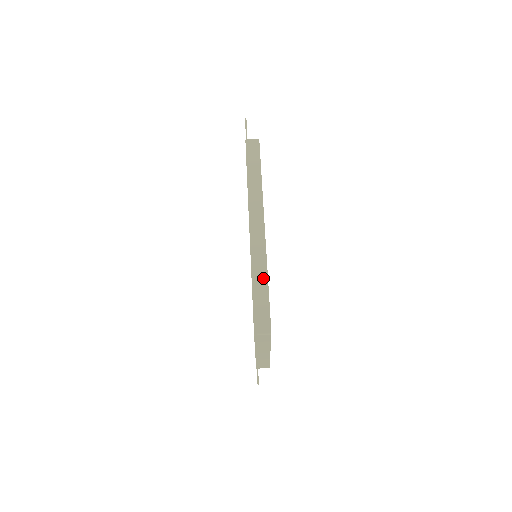
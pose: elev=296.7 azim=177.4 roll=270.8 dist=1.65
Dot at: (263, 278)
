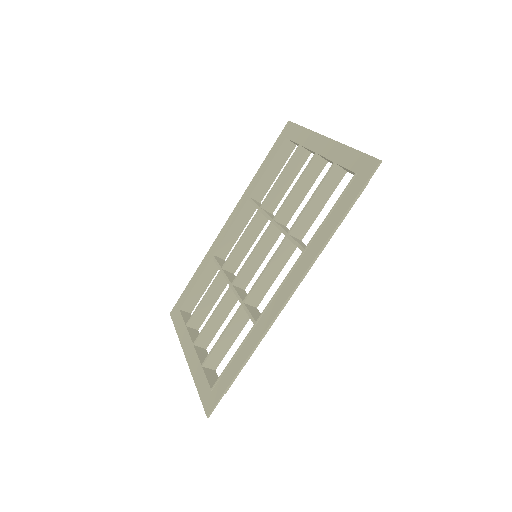
Dot at: occluded
